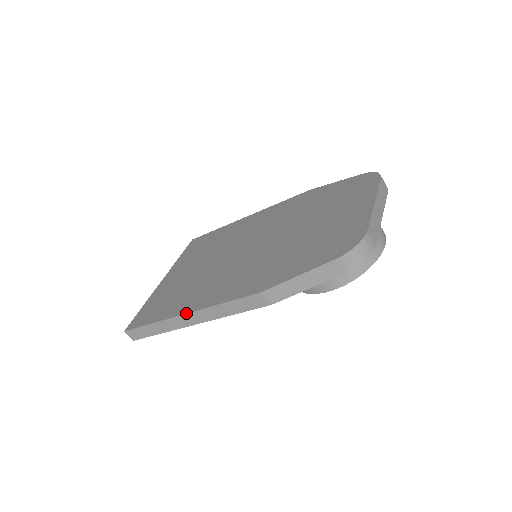
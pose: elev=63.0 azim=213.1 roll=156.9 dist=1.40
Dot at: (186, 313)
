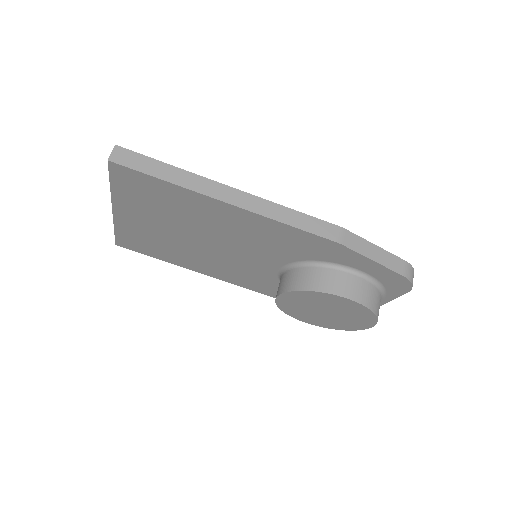
Dot at: occluded
